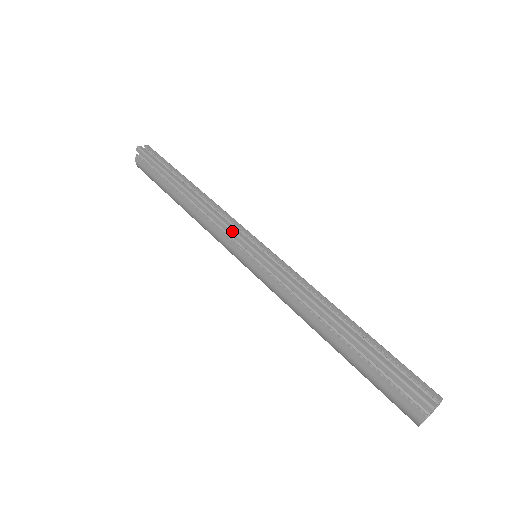
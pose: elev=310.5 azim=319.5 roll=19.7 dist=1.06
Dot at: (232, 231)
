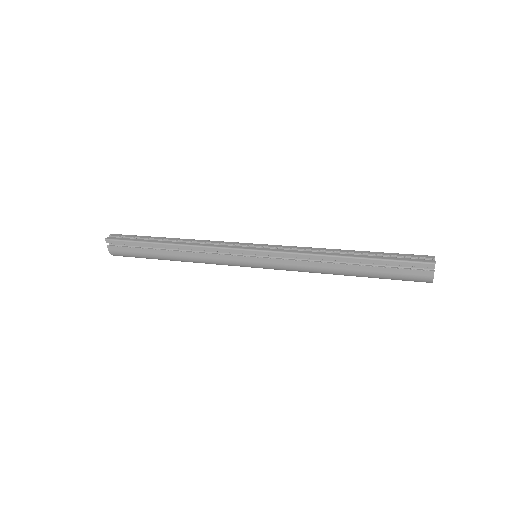
Dot at: (231, 249)
